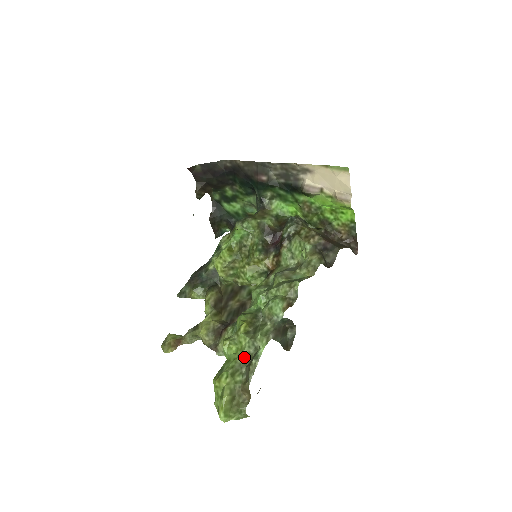
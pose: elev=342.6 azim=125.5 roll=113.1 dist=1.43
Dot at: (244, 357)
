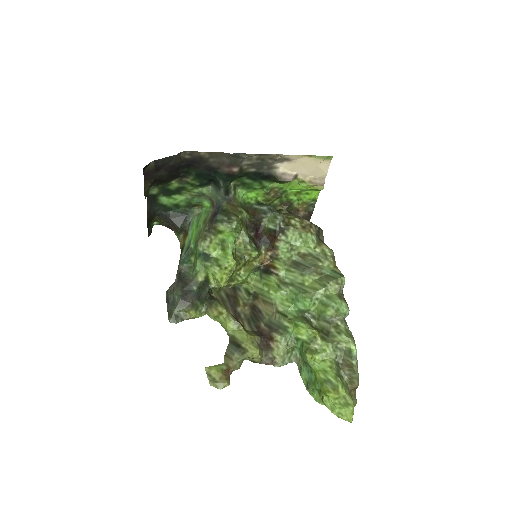
Dot at: (335, 361)
